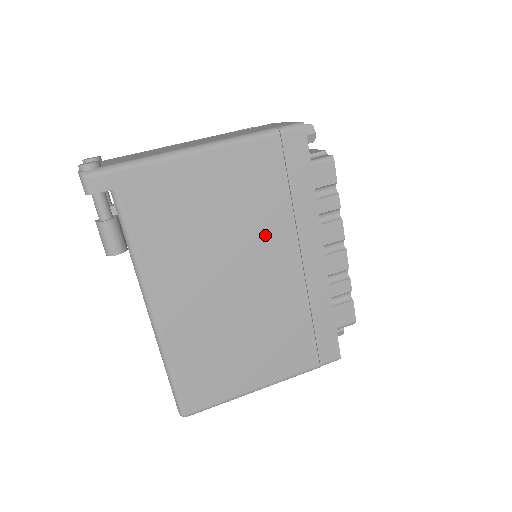
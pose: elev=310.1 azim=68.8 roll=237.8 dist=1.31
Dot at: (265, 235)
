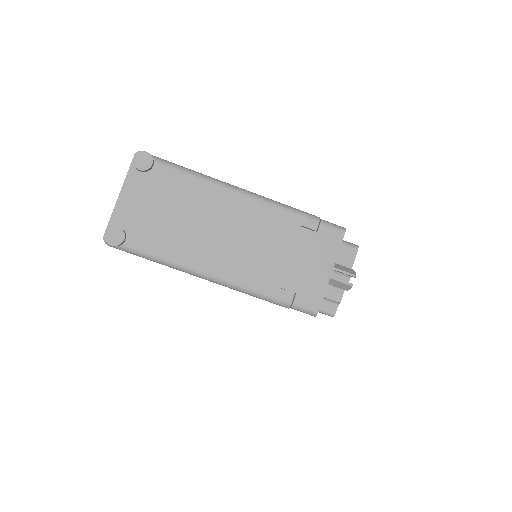
Dot at: occluded
